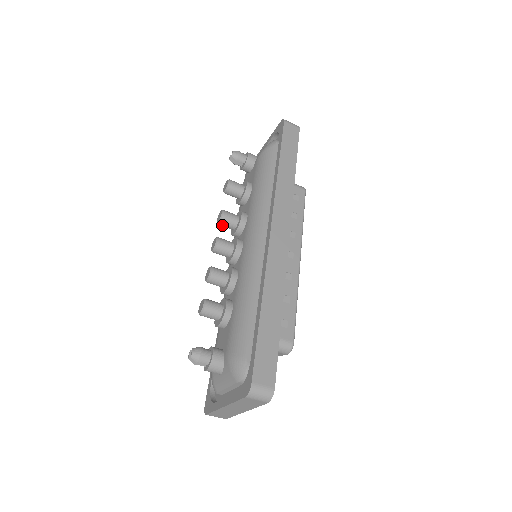
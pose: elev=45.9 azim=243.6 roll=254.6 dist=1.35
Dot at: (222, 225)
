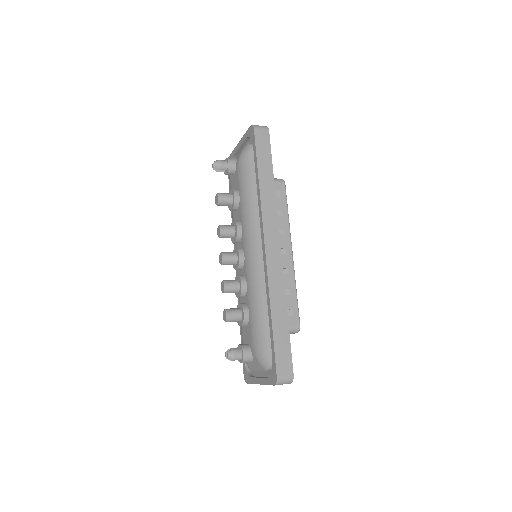
Dot at: occluded
